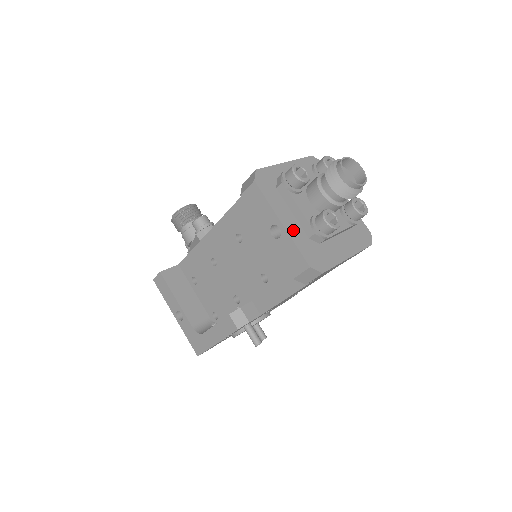
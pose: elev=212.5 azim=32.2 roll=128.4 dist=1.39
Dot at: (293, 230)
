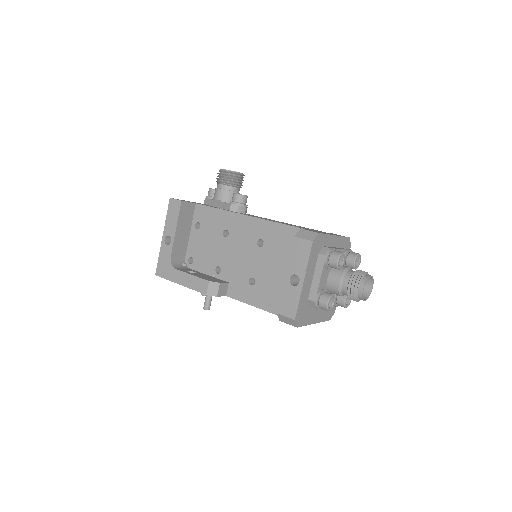
Dot at: (305, 289)
